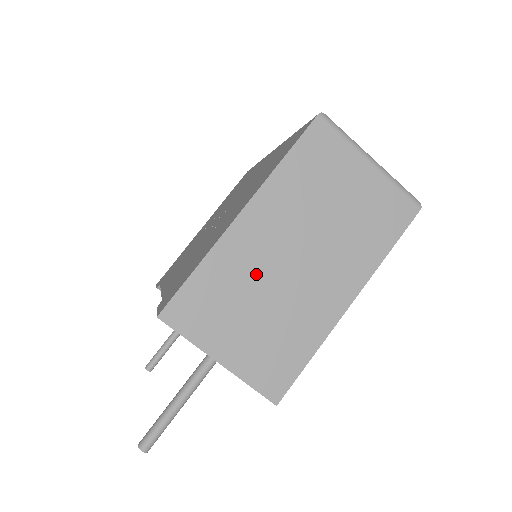
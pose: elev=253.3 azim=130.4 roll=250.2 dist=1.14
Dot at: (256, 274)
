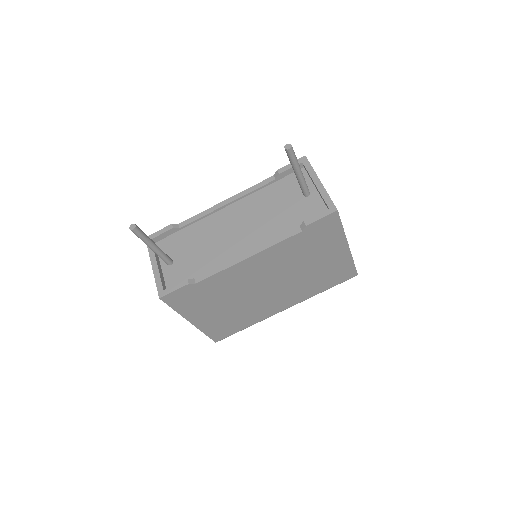
Dot at: occluded
